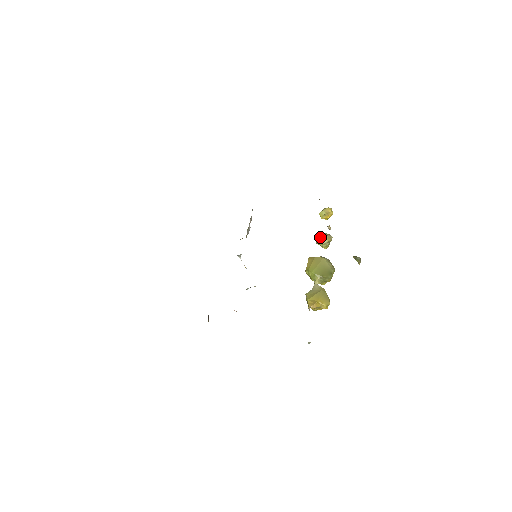
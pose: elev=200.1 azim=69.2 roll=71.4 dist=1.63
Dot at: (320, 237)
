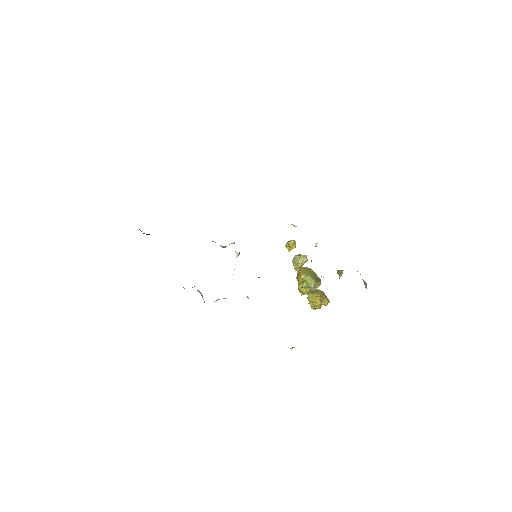
Dot at: (300, 256)
